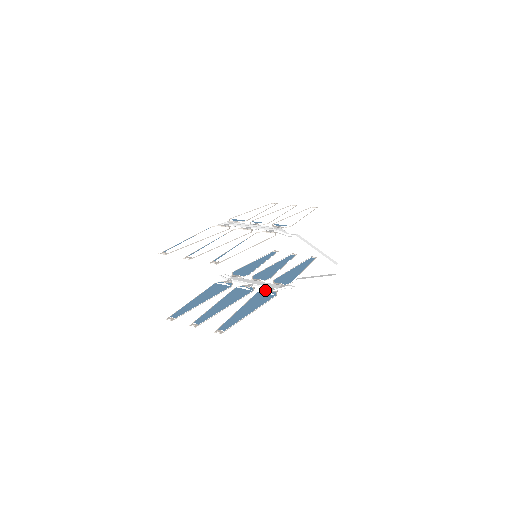
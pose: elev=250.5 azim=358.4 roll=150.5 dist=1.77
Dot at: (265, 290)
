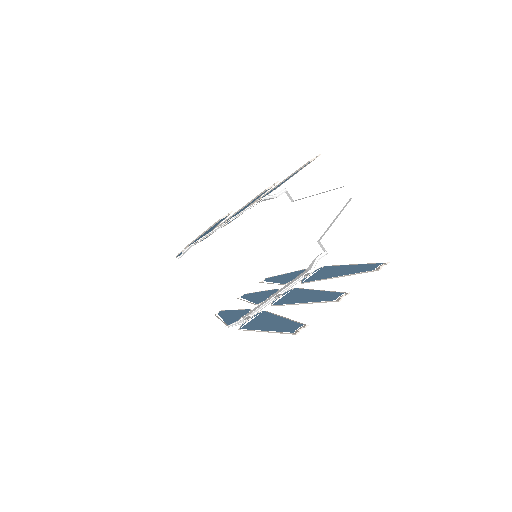
Dot at: (303, 279)
